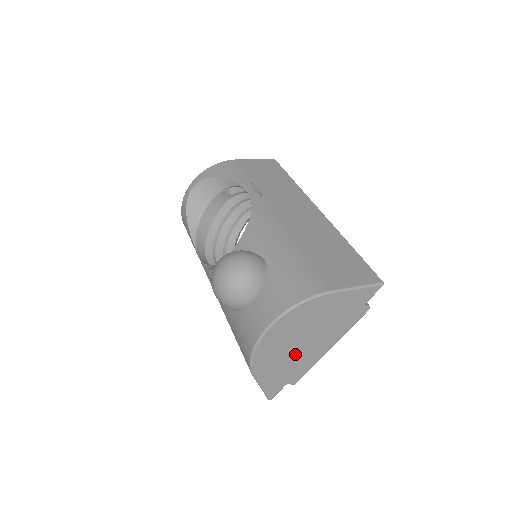
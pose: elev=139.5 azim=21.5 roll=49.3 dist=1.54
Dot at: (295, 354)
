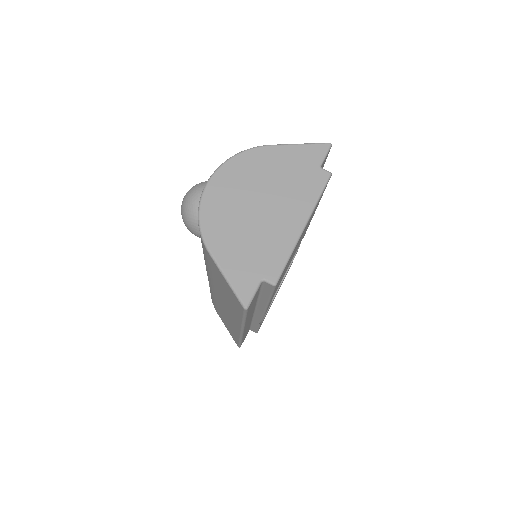
Dot at: (255, 225)
